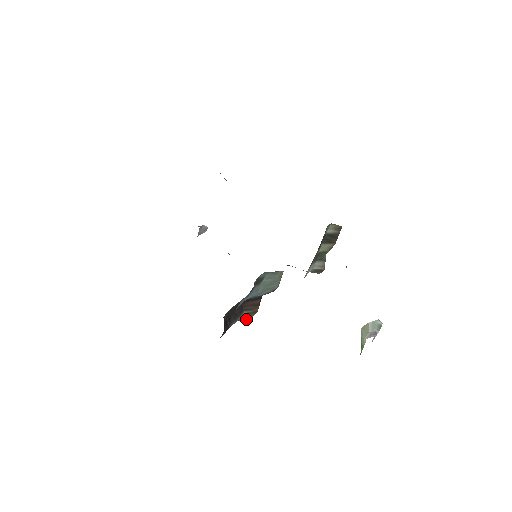
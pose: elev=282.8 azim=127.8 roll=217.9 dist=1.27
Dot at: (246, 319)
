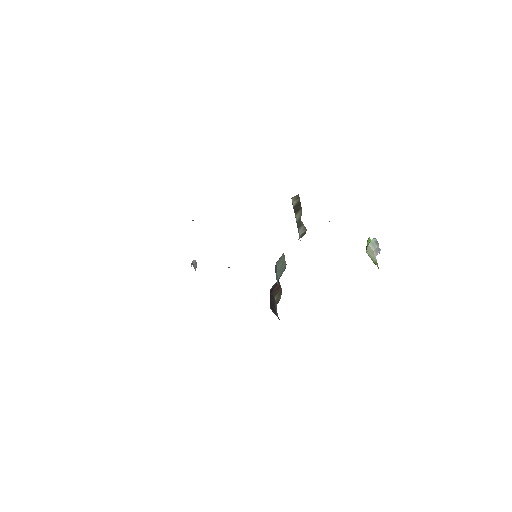
Dot at: (278, 301)
